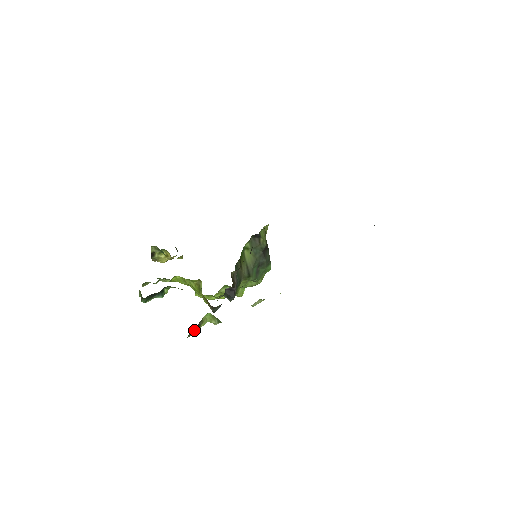
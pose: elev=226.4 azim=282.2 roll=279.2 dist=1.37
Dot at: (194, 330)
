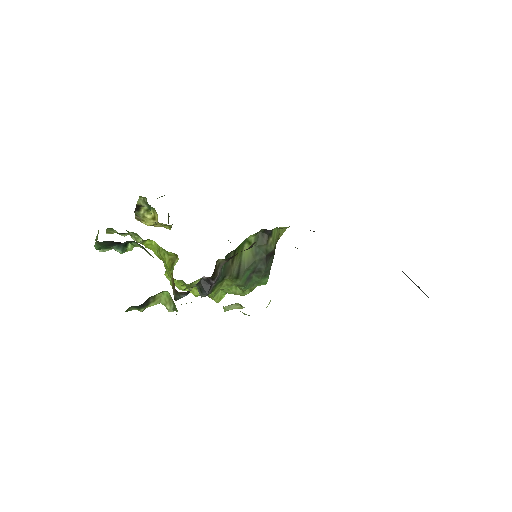
Dot at: (139, 305)
